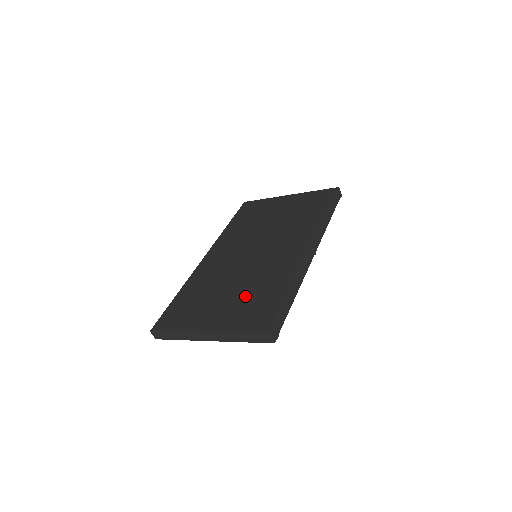
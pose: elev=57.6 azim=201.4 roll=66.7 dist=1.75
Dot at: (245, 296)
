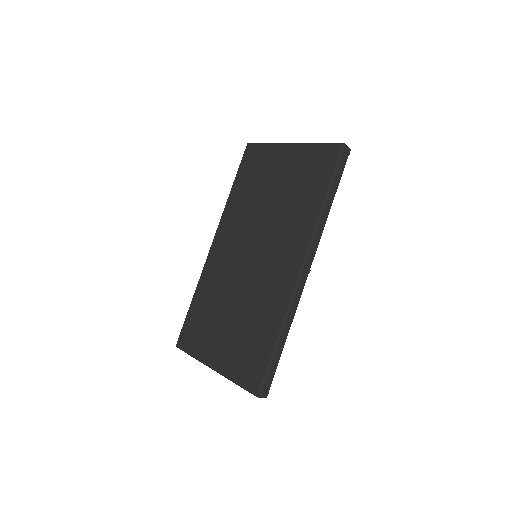
Dot at: (242, 331)
